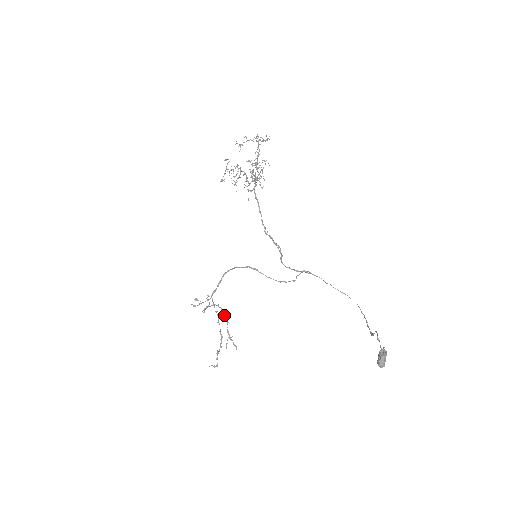
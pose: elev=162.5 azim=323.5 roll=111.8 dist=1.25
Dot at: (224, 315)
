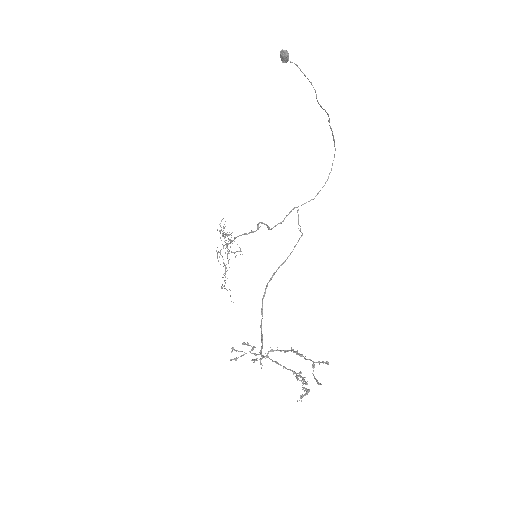
Dot at: (284, 351)
